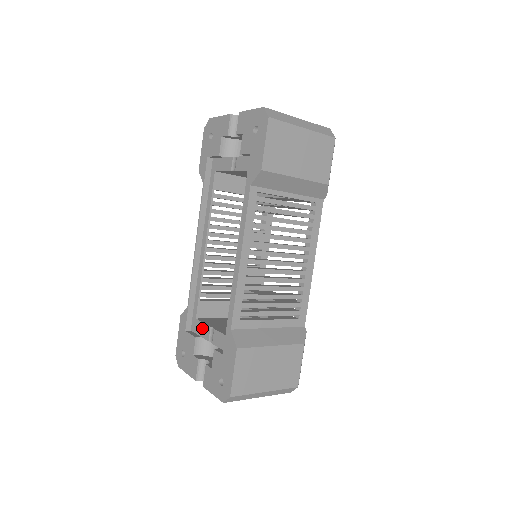
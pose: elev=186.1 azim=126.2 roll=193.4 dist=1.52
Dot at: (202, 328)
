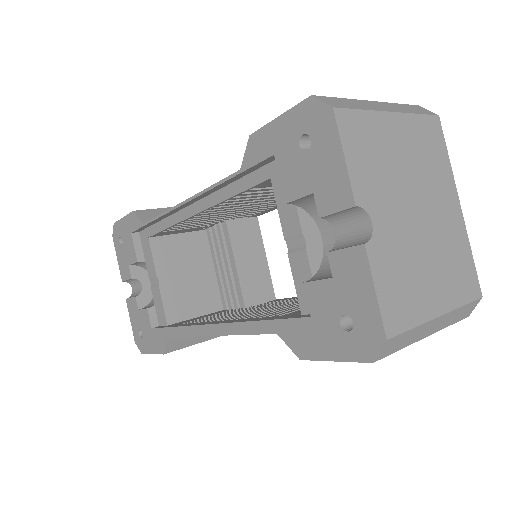
Dot at: (149, 259)
